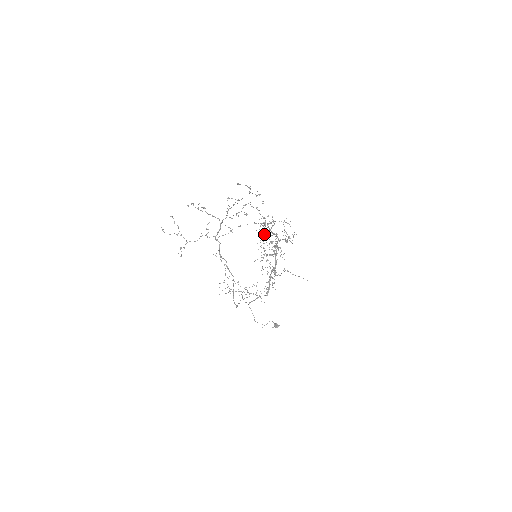
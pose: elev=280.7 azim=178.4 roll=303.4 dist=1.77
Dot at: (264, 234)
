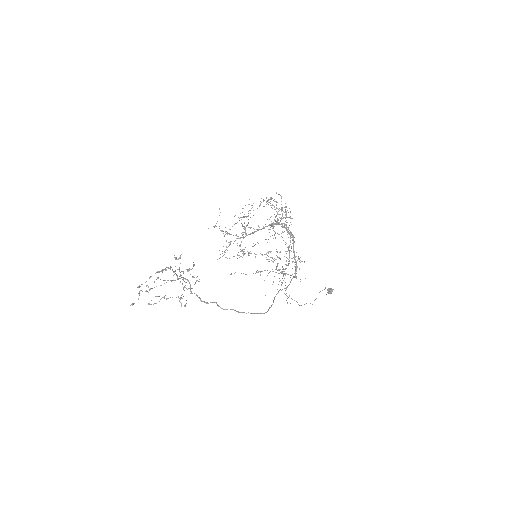
Dot at: occluded
